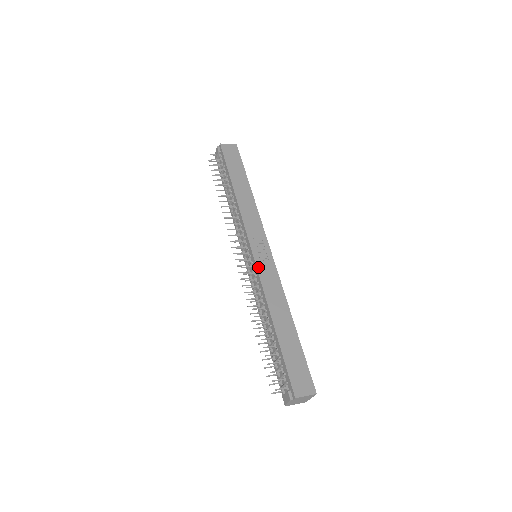
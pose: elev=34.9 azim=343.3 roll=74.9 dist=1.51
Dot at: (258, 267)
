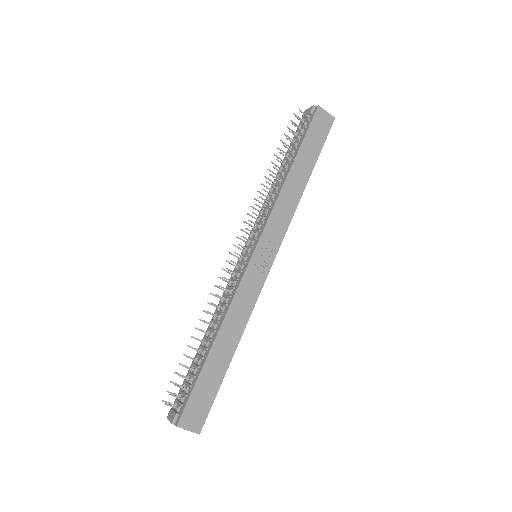
Dot at: (246, 274)
